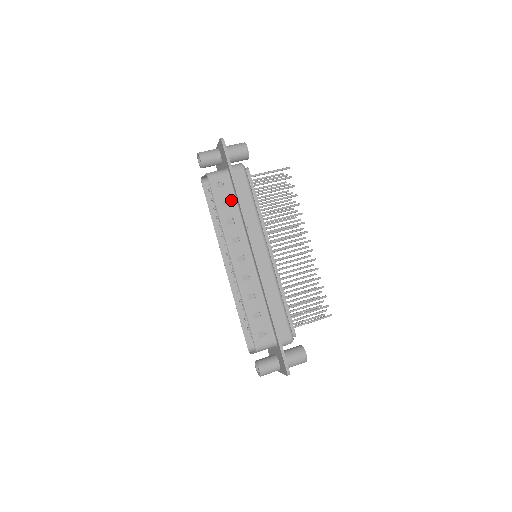
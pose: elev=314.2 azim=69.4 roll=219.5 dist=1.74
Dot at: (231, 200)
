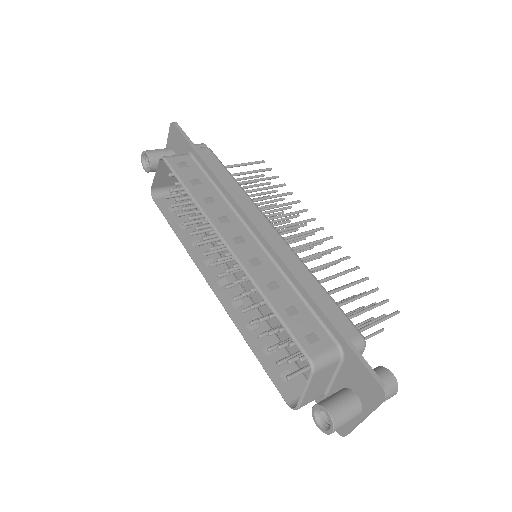
Dot at: (202, 179)
